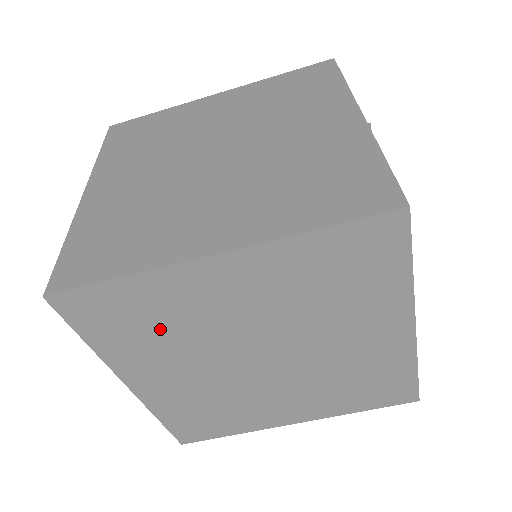
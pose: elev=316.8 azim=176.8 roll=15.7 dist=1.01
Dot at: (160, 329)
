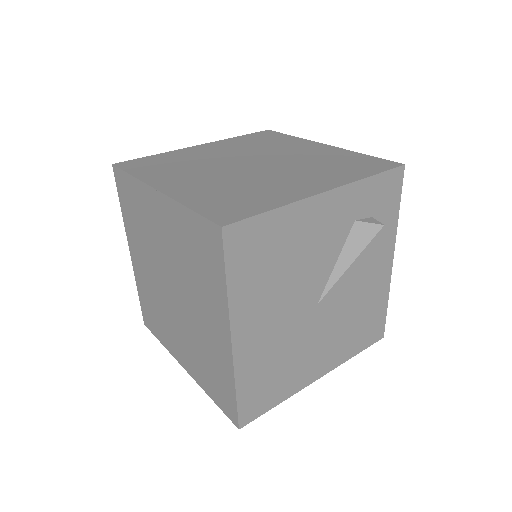
Dot at: (140, 223)
